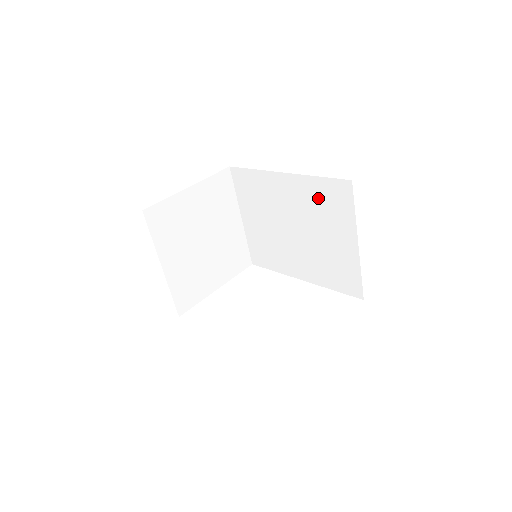
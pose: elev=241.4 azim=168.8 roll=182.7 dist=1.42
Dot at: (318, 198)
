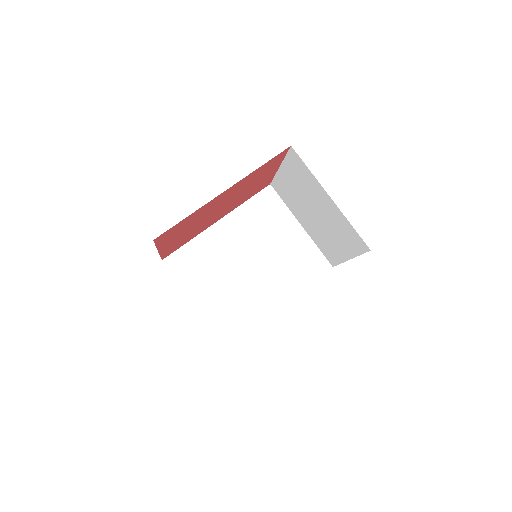
Dot at: (255, 217)
